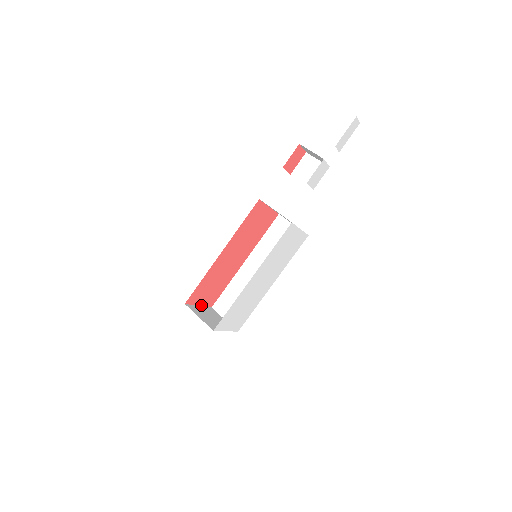
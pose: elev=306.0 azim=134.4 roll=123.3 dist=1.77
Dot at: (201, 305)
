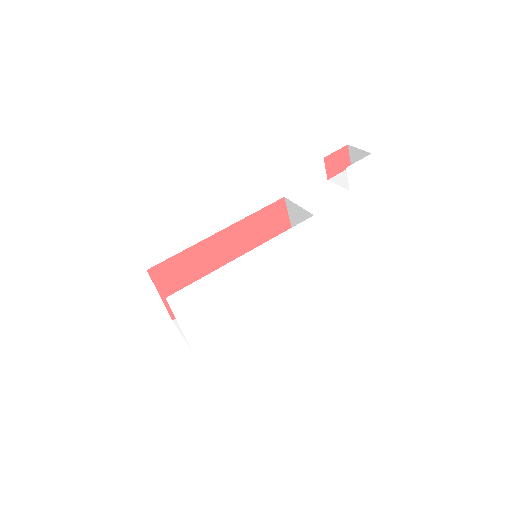
Dot at: (163, 299)
